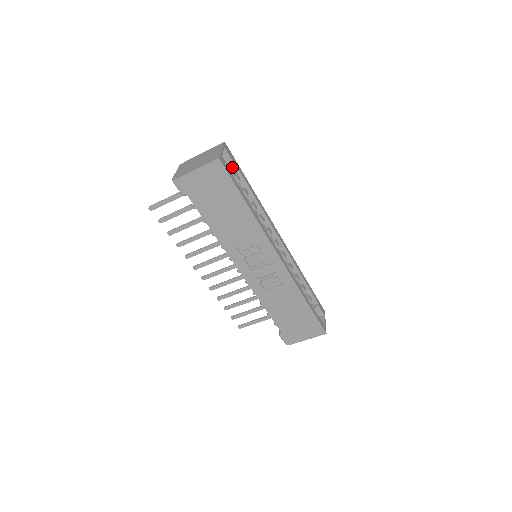
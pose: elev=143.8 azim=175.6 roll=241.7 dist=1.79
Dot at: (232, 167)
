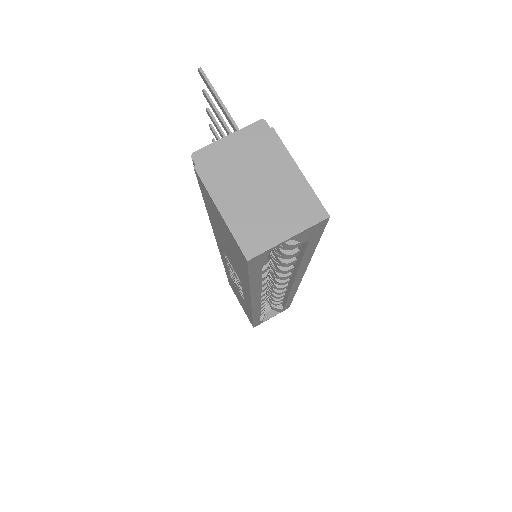
Dot at: occluded
